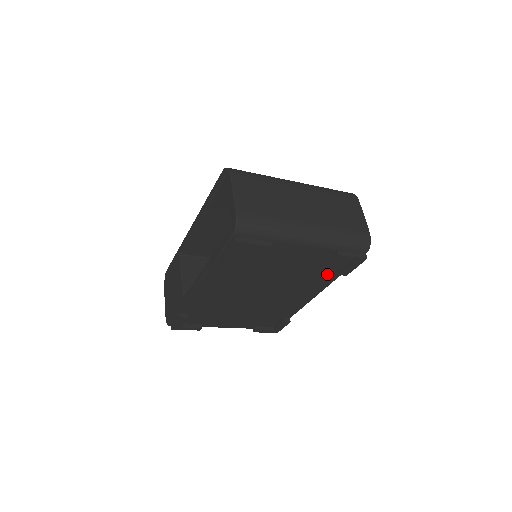
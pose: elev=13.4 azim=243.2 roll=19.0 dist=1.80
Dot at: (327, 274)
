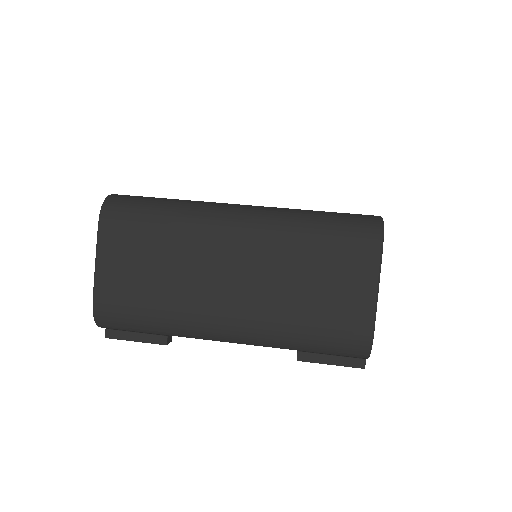
Dot at: occluded
